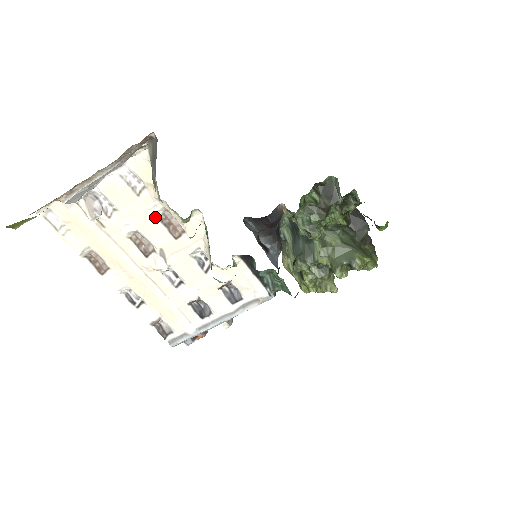
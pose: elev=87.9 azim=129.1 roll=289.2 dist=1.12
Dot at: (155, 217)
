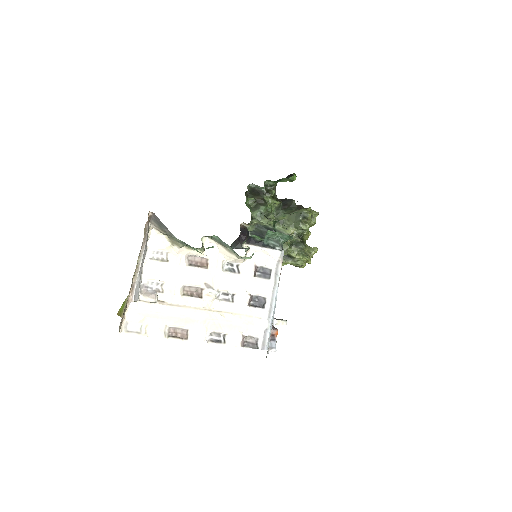
Dot at: (186, 265)
